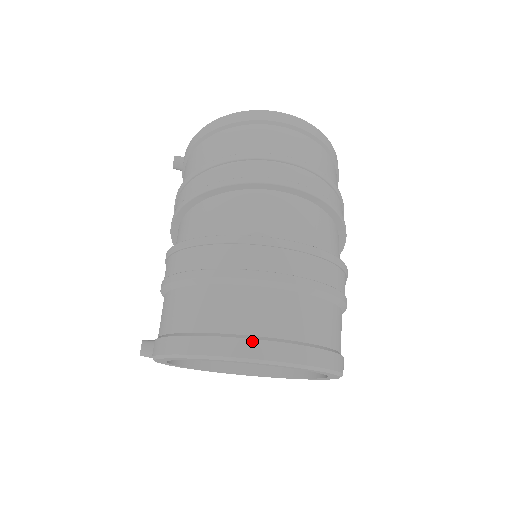
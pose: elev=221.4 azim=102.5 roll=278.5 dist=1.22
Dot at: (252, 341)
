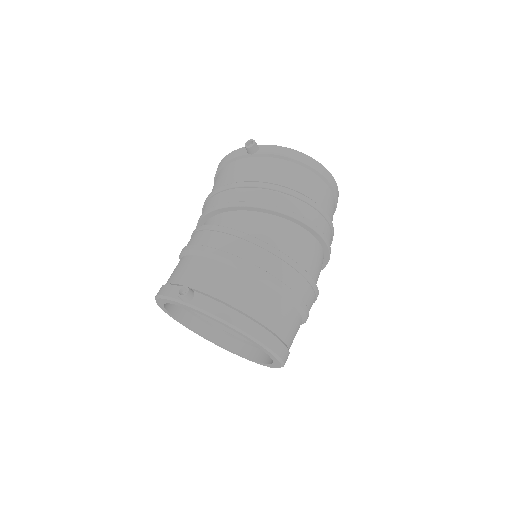
Dot at: (281, 343)
